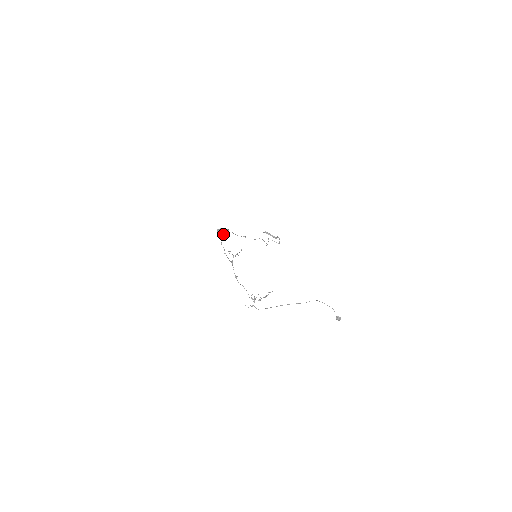
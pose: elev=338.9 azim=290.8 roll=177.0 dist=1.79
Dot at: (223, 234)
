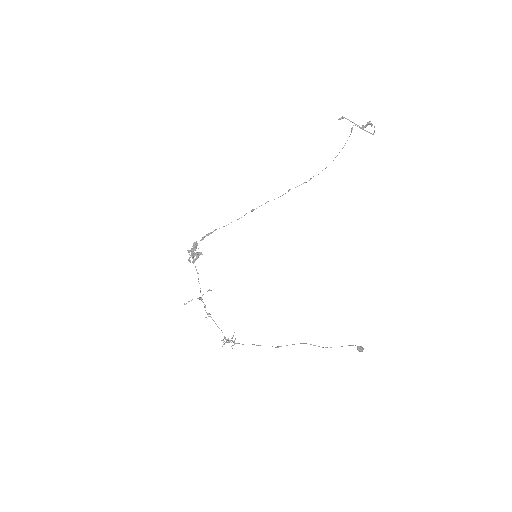
Dot at: occluded
